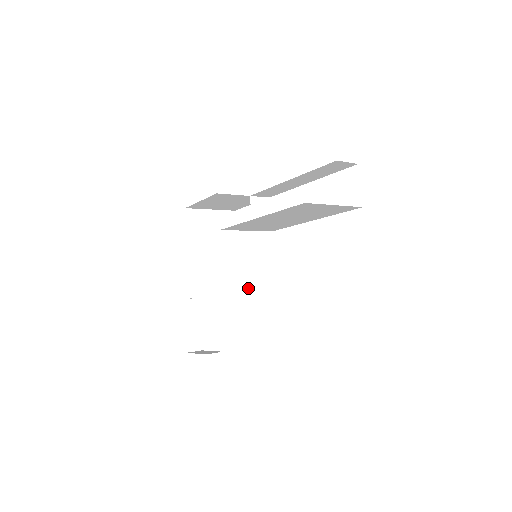
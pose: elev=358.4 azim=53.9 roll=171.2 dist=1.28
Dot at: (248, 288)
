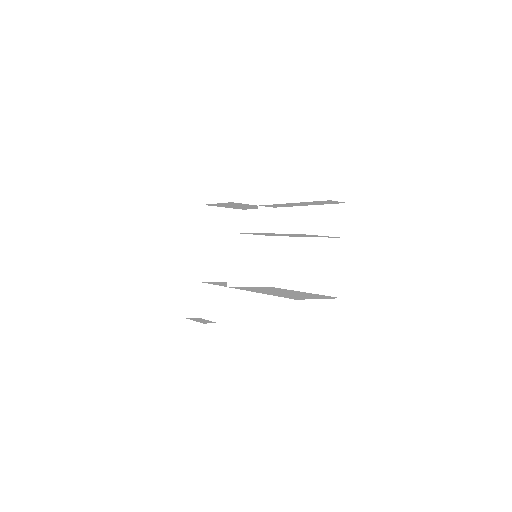
Dot at: (246, 281)
